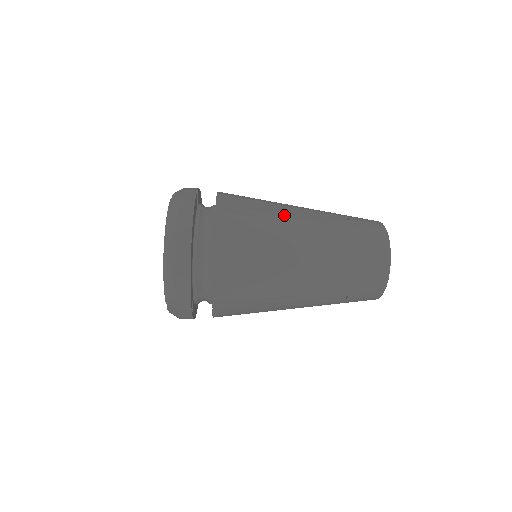
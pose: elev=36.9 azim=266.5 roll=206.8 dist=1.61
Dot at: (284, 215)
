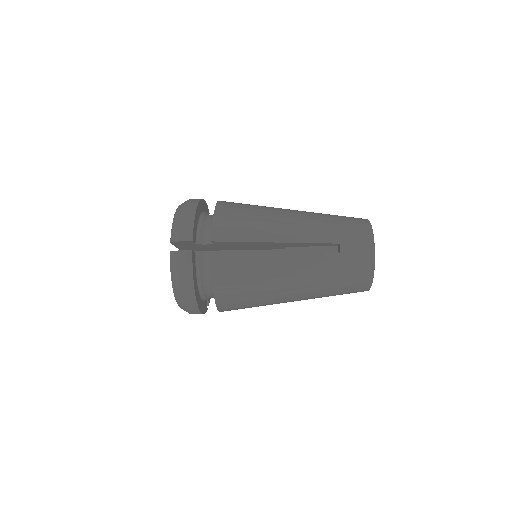
Dot at: (275, 264)
